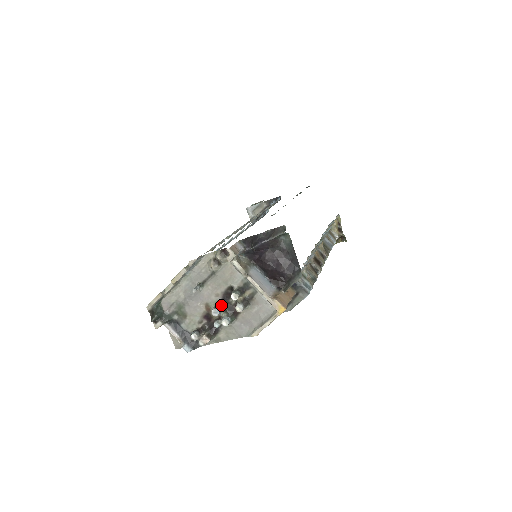
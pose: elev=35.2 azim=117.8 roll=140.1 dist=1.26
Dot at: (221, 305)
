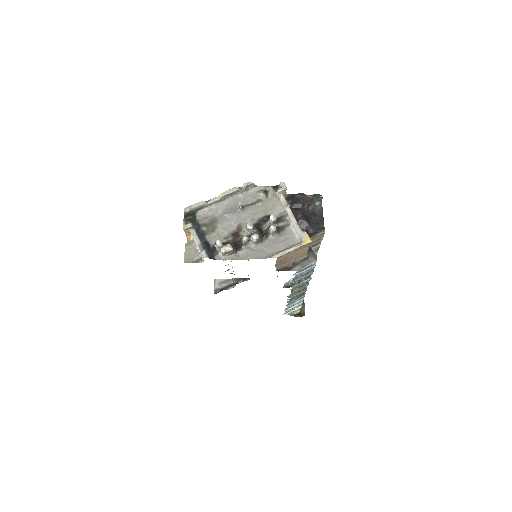
Dot at: (255, 226)
